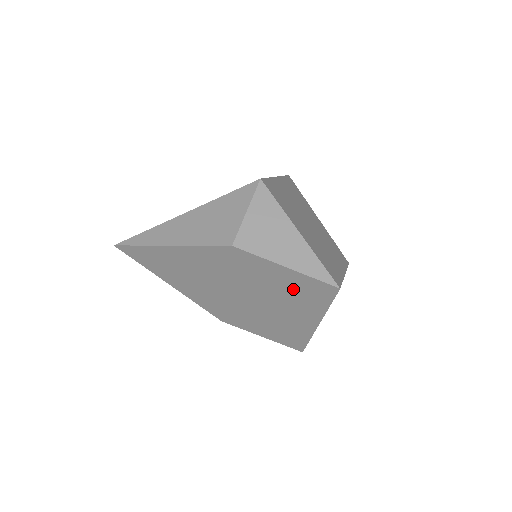
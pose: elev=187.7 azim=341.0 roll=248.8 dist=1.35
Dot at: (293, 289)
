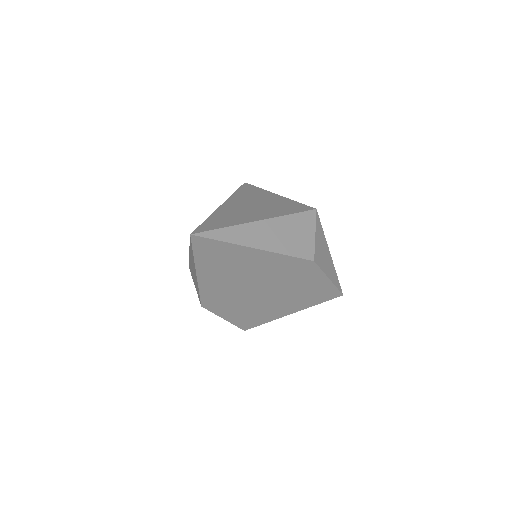
Dot at: (312, 292)
